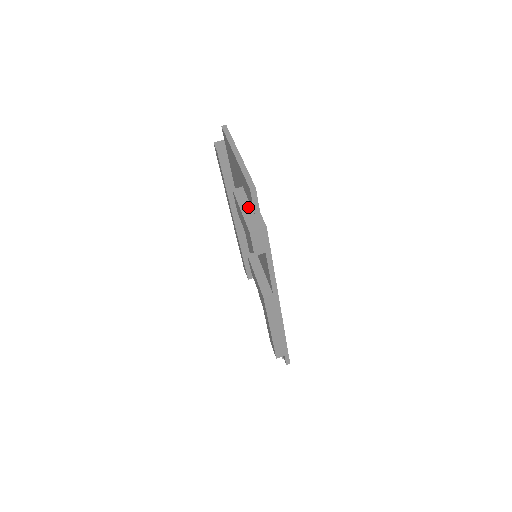
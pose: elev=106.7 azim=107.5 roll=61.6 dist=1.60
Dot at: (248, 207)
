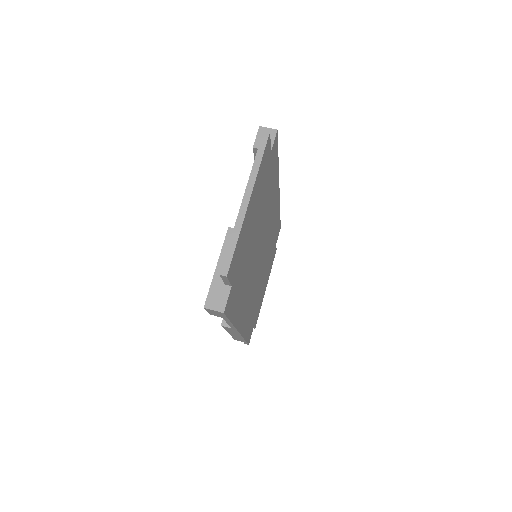
Dot at: occluded
